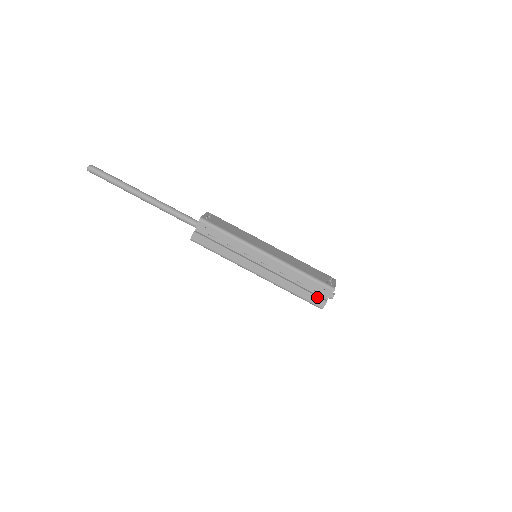
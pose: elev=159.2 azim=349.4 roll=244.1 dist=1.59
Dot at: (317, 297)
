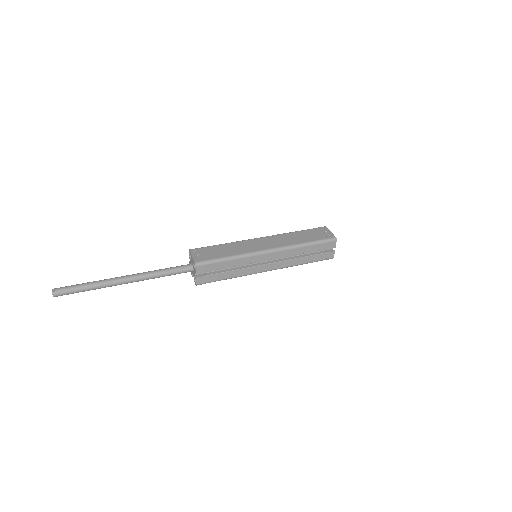
Dot at: (325, 253)
